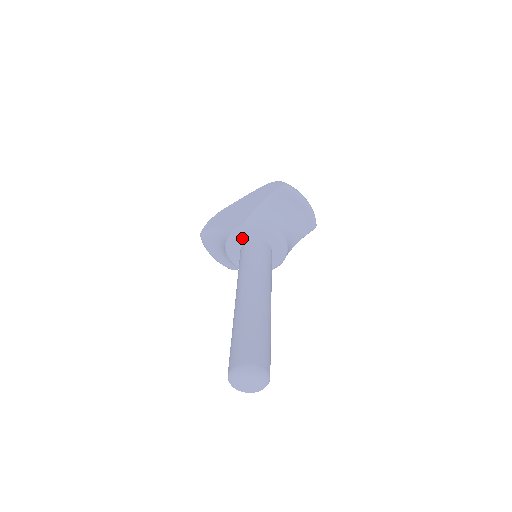
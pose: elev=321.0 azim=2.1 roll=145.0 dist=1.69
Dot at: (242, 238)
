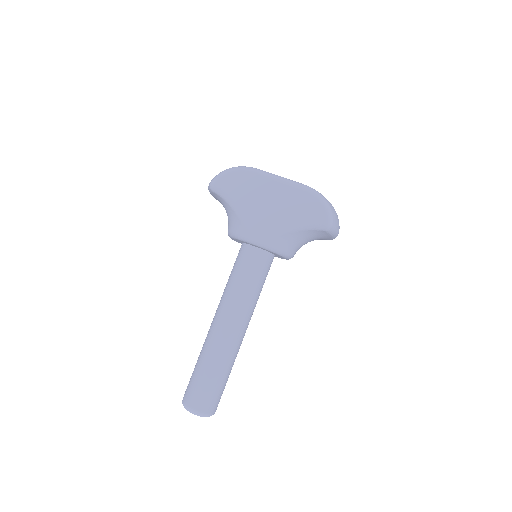
Dot at: (253, 245)
